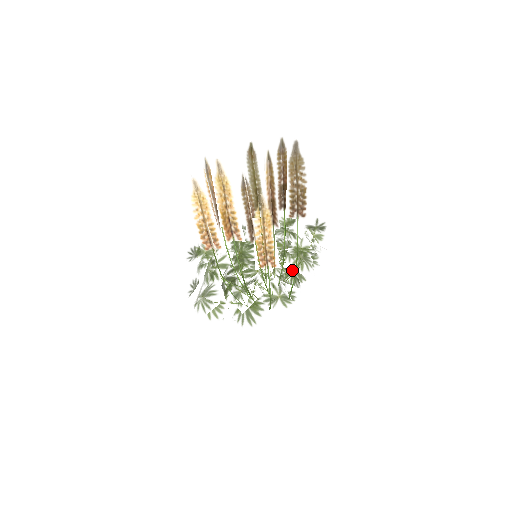
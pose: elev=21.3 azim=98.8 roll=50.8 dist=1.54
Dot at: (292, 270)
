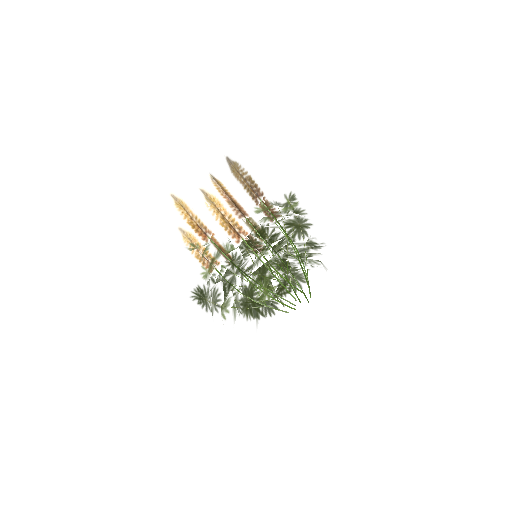
Dot at: occluded
